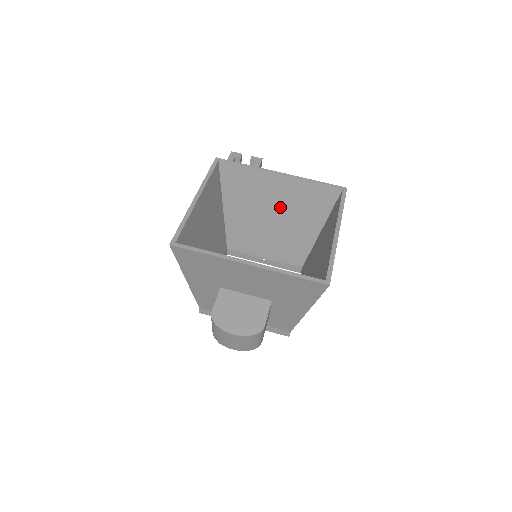
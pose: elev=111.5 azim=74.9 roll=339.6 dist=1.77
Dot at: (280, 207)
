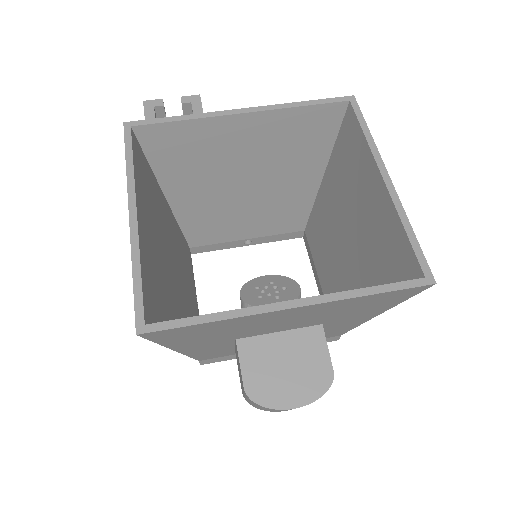
Dot at: (255, 163)
